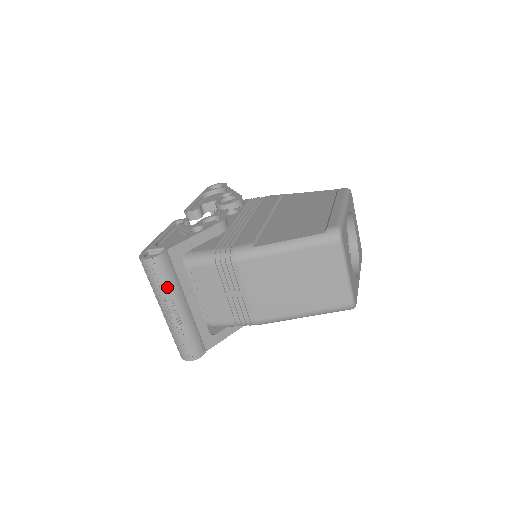
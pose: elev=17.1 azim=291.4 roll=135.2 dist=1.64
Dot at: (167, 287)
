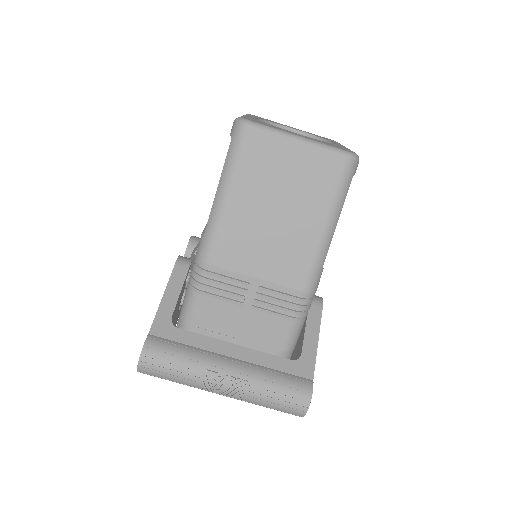
Dot at: (188, 364)
